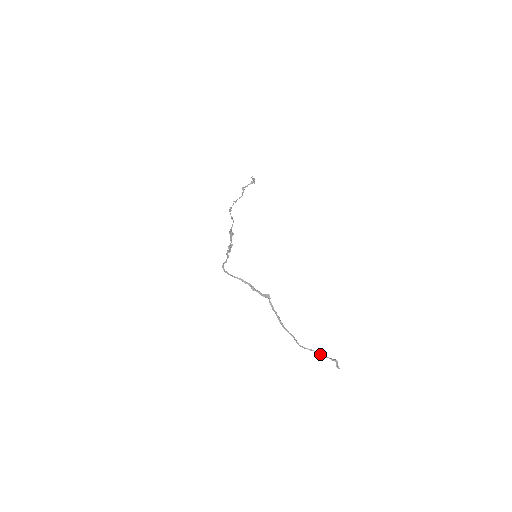
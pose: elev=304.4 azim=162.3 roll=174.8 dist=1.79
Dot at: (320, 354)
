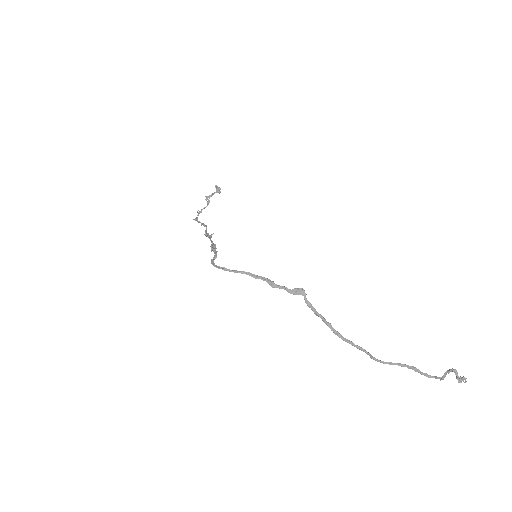
Dot at: (418, 371)
